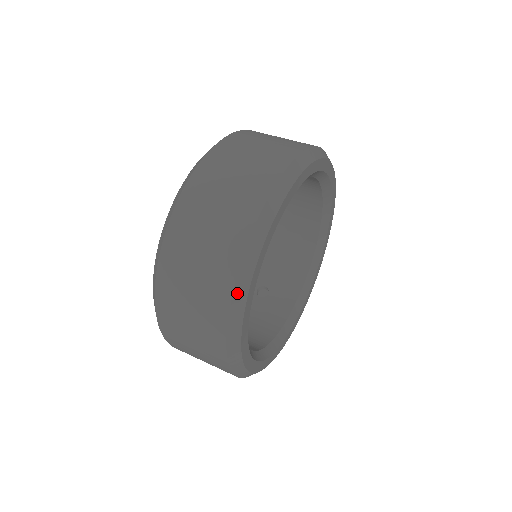
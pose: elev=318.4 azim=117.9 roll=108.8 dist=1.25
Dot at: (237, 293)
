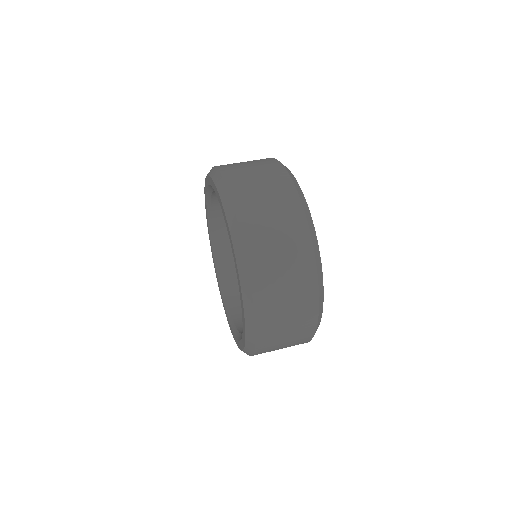
Dot at: occluded
